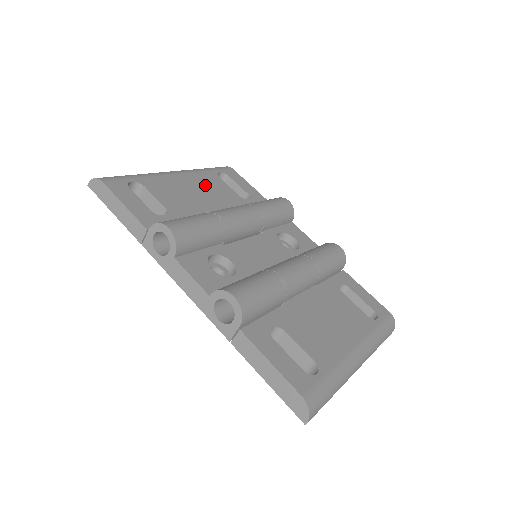
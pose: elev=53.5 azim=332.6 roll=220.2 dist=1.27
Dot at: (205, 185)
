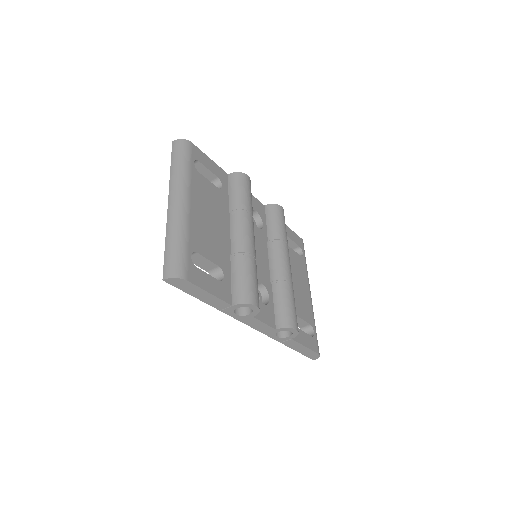
Dot at: (204, 199)
